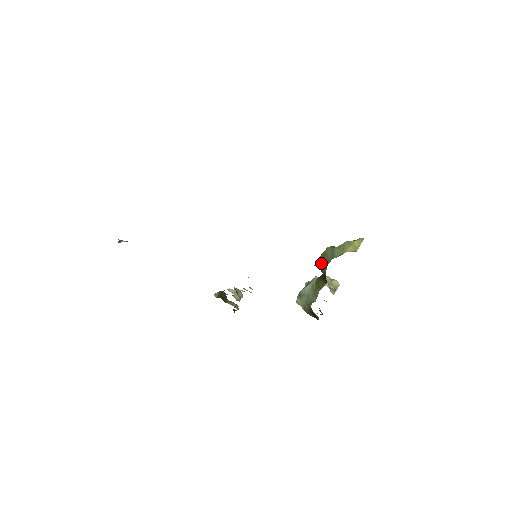
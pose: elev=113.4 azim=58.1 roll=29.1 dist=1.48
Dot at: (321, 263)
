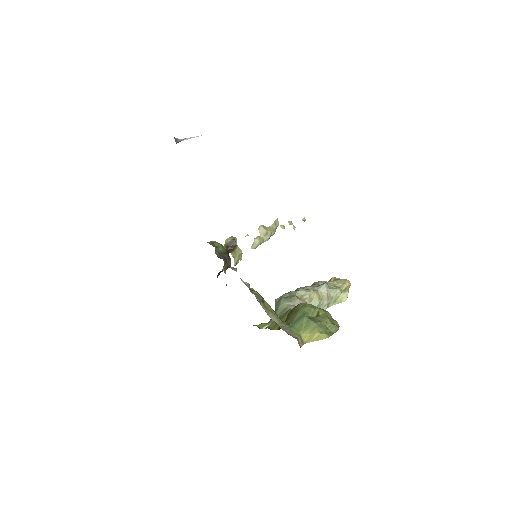
Dot at: (293, 310)
